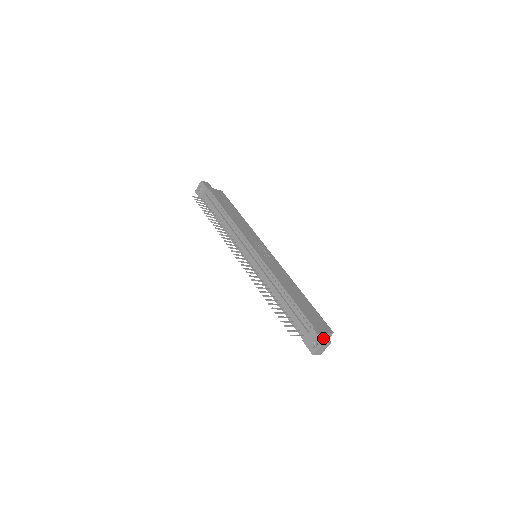
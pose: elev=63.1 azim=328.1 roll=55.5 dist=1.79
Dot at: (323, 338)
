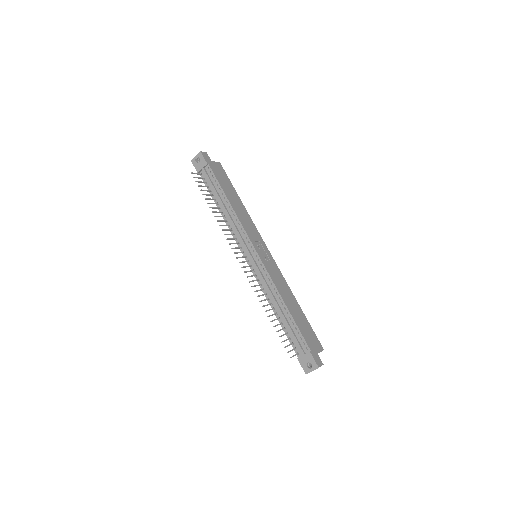
Dot at: (318, 362)
